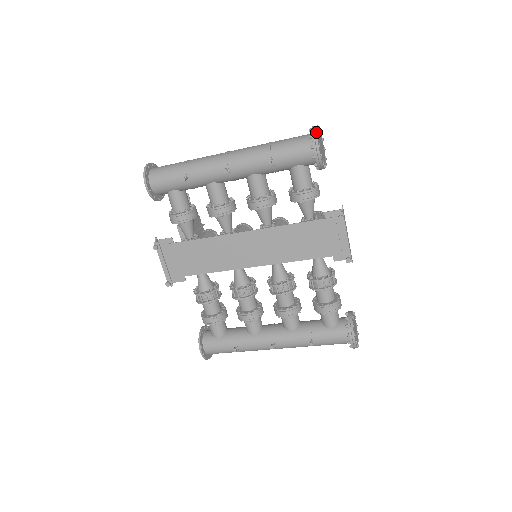
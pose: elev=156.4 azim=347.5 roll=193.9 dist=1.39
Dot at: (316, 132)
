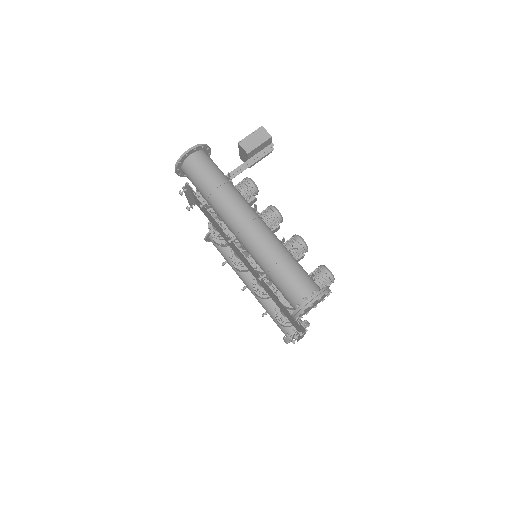
Dot at: (302, 311)
